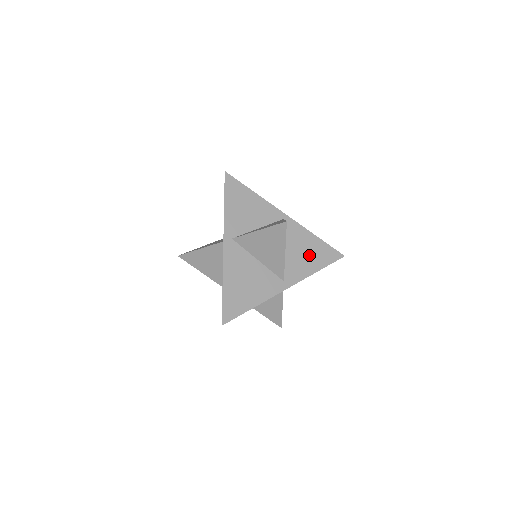
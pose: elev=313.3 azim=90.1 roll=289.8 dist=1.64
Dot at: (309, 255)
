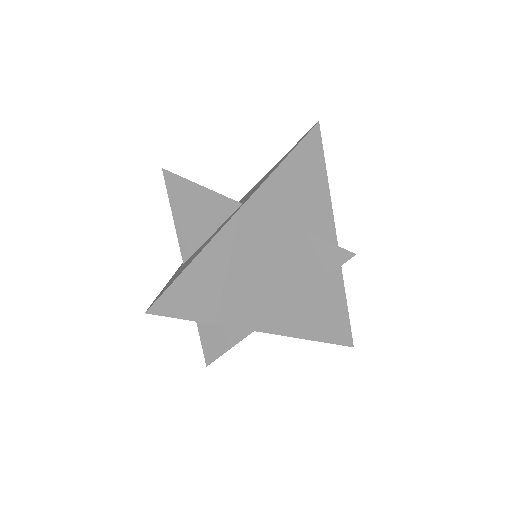
Dot at: (321, 312)
